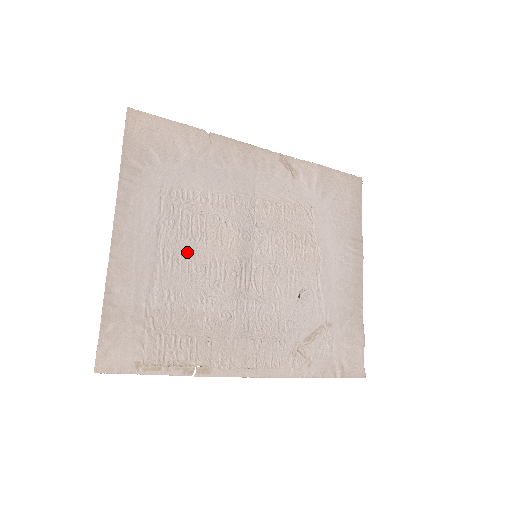
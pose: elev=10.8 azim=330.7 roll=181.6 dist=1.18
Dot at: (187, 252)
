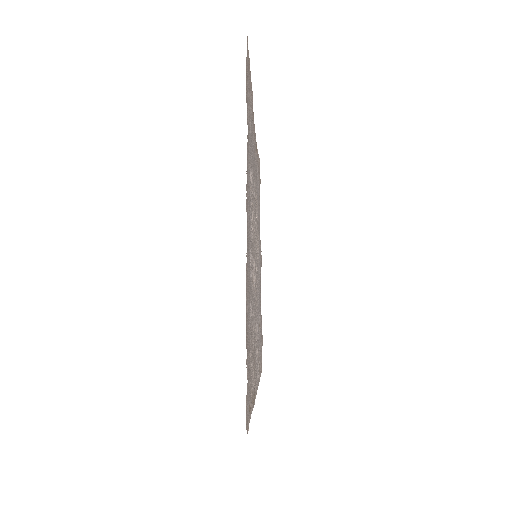
Dot at: (251, 251)
